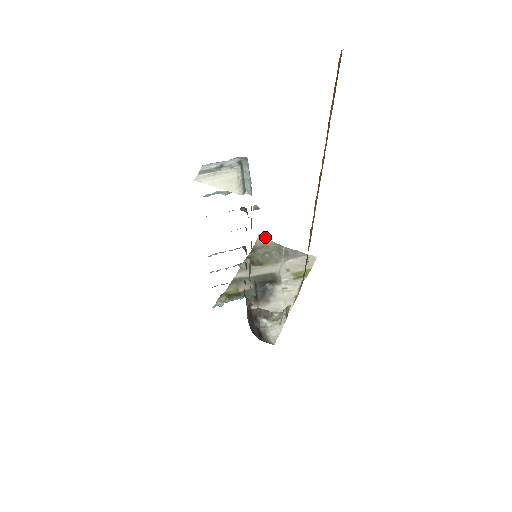
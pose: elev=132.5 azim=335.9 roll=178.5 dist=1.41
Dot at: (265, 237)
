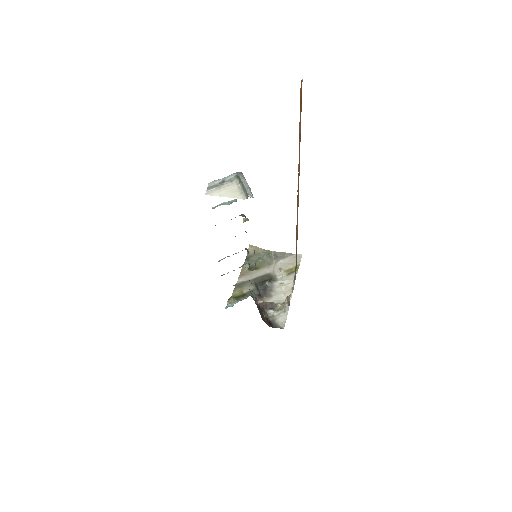
Dot at: (255, 246)
